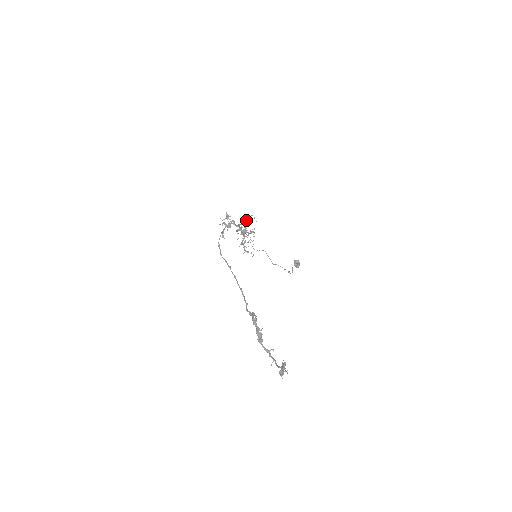
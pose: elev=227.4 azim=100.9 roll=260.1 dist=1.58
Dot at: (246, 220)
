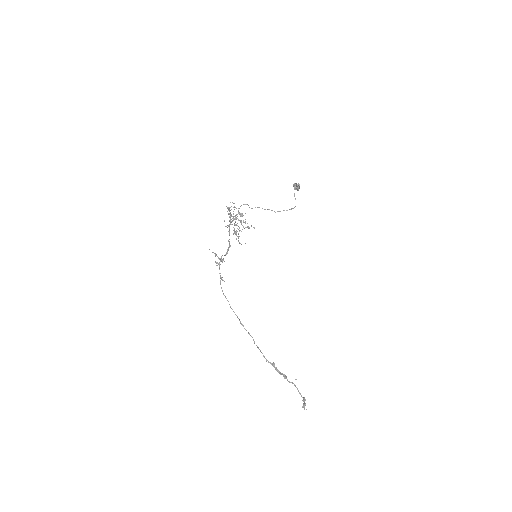
Dot at: occluded
